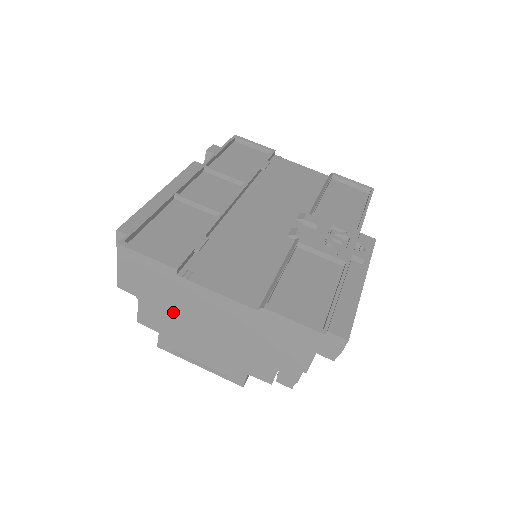
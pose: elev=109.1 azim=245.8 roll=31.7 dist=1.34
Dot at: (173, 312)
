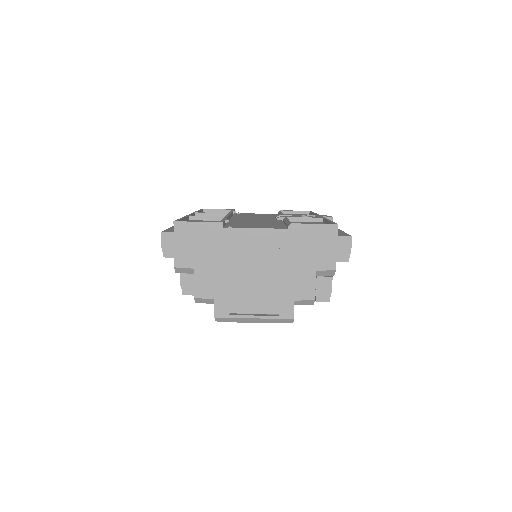
Dot at: (224, 268)
